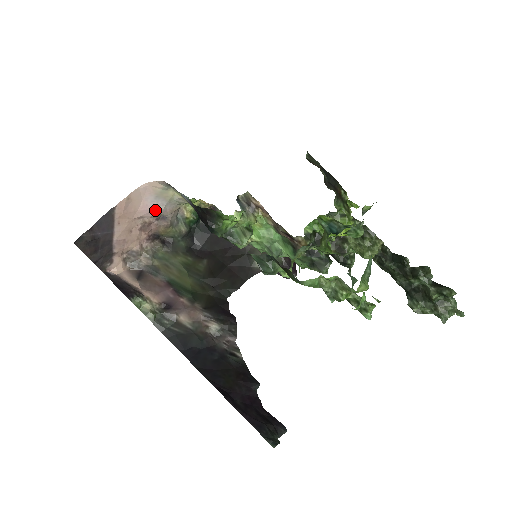
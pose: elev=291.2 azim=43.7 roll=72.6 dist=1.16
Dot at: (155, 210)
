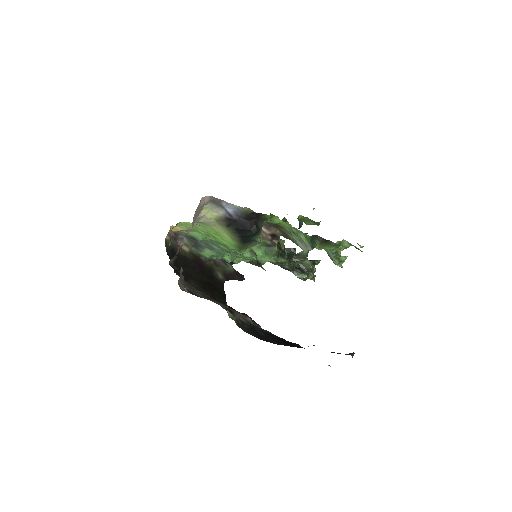
Dot at: (192, 227)
